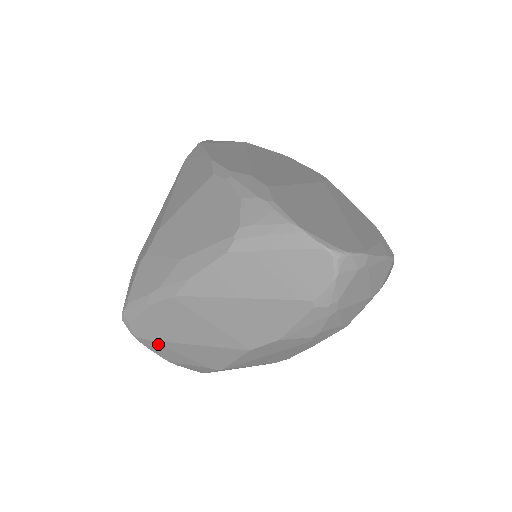
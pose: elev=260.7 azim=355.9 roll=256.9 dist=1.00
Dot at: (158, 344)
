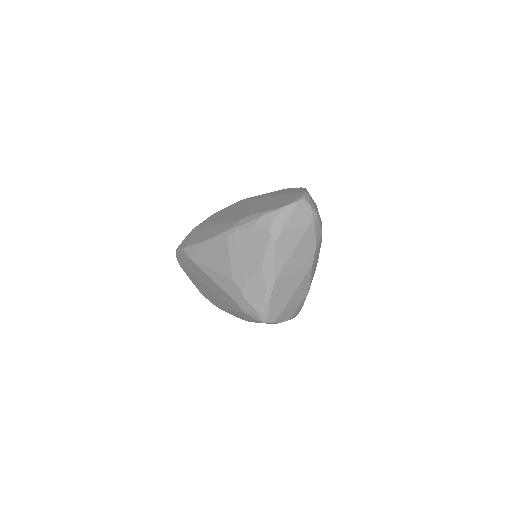
Dot at: (283, 313)
